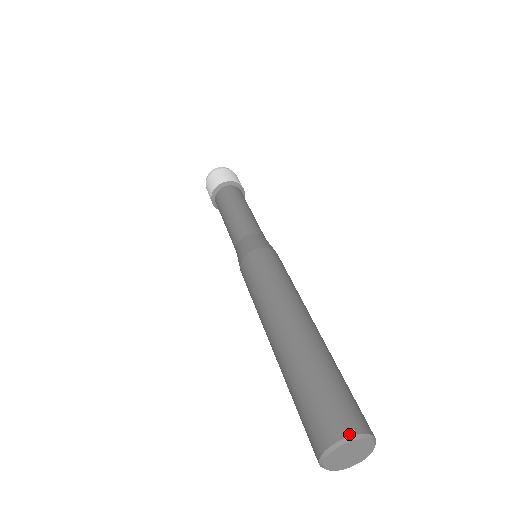
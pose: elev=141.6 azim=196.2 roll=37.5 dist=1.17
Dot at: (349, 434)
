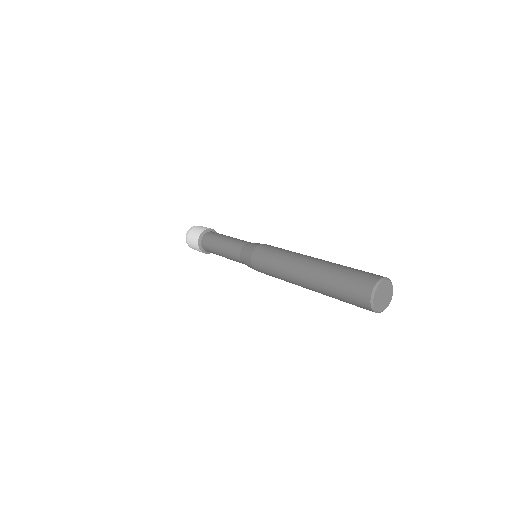
Dot at: (388, 278)
